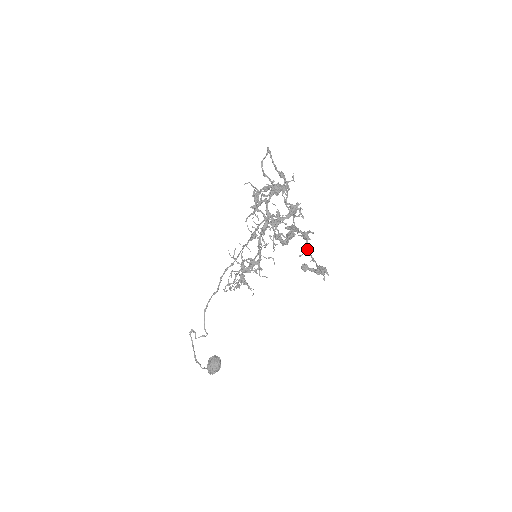
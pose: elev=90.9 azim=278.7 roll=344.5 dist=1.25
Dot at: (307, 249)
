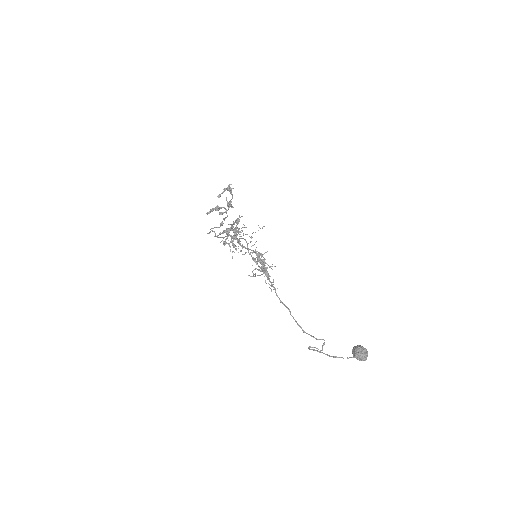
Dot at: (230, 202)
